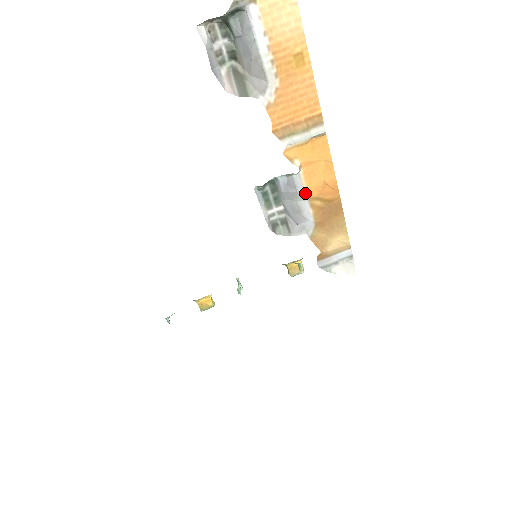
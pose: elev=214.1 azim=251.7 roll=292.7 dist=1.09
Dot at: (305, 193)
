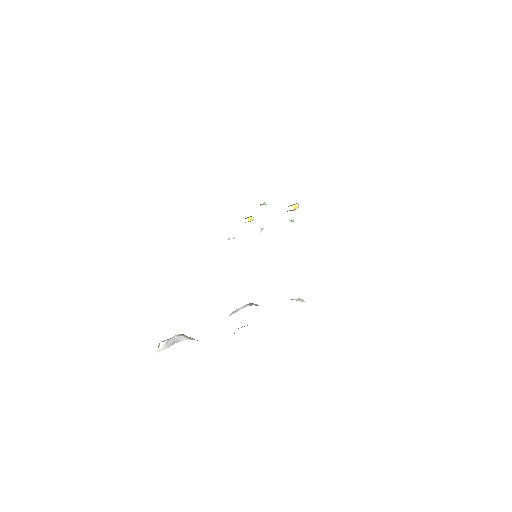
Dot at: occluded
